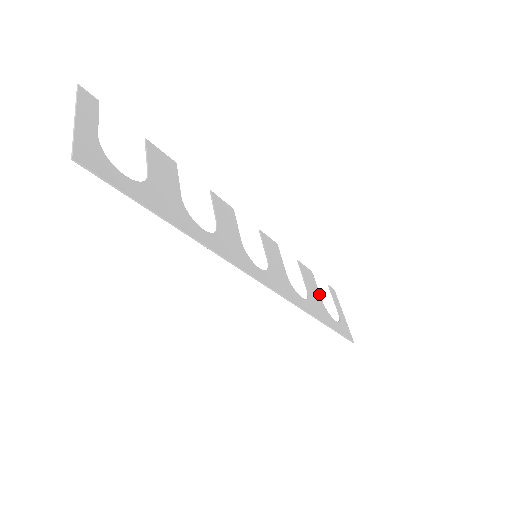
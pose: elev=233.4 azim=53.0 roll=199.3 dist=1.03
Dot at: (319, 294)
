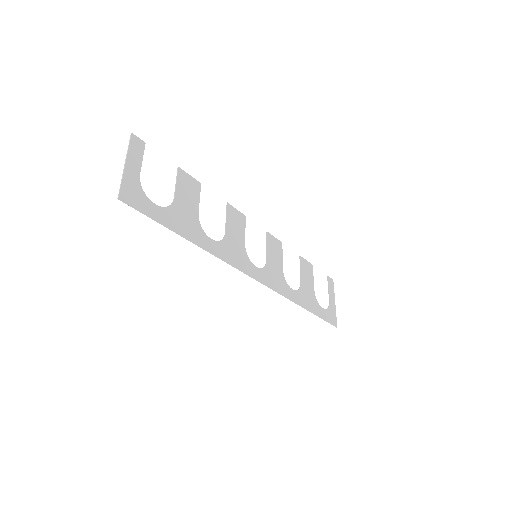
Dot at: (313, 285)
